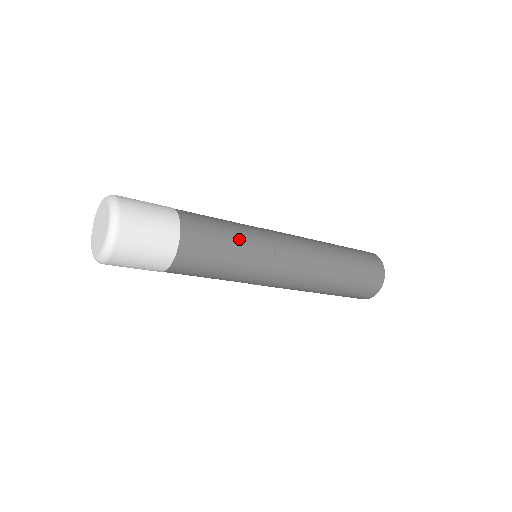
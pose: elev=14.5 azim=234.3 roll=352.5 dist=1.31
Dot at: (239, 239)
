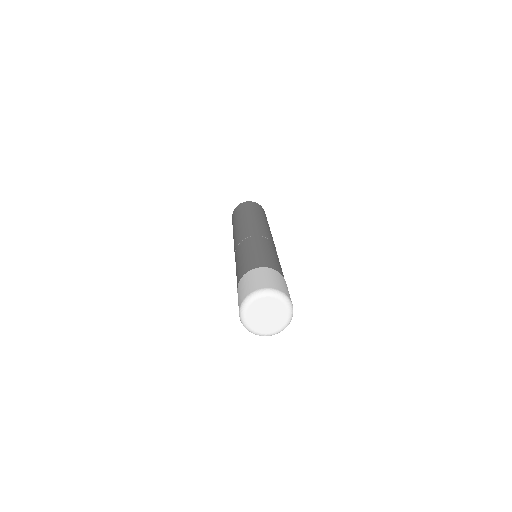
Dot at: (271, 251)
